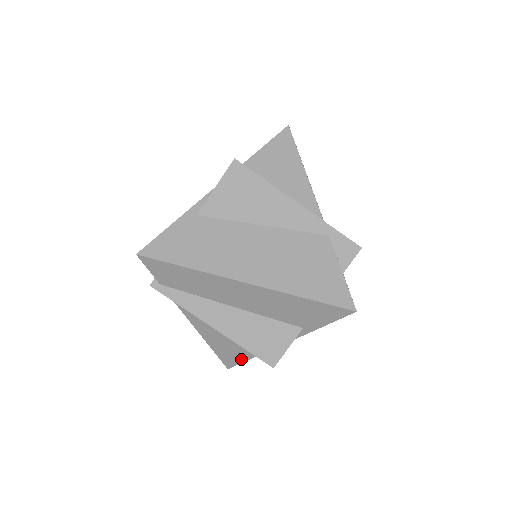
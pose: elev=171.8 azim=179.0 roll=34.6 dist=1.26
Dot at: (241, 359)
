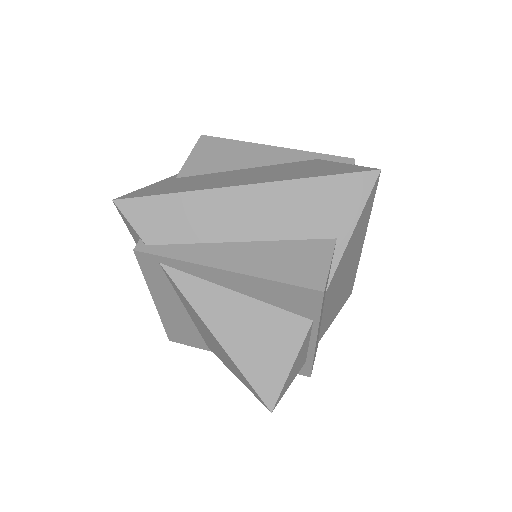
Dot at: (283, 369)
